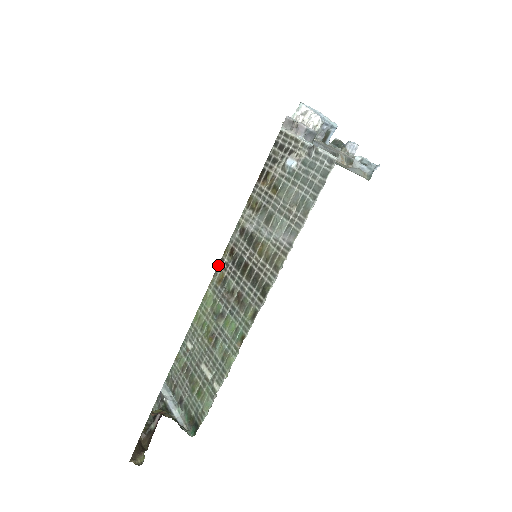
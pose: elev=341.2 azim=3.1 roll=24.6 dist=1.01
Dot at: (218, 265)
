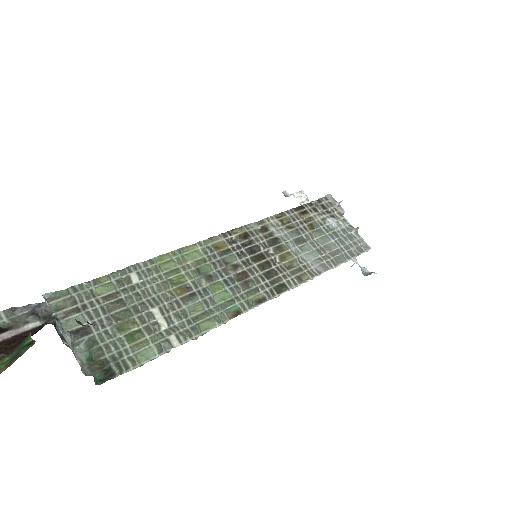
Dot at: (221, 234)
